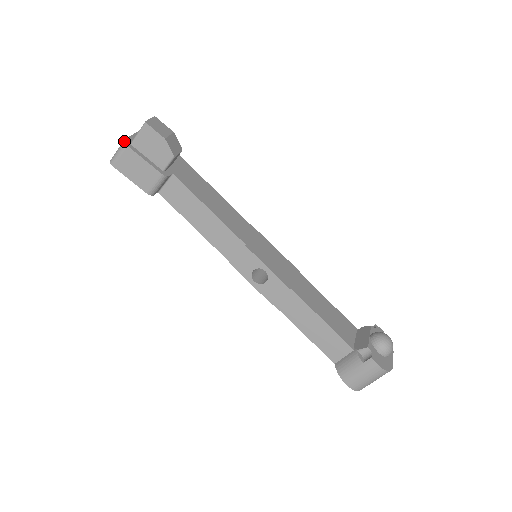
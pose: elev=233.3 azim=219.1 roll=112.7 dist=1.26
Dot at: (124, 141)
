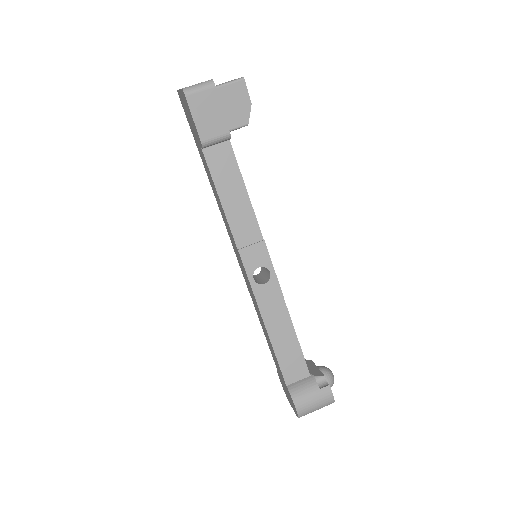
Dot at: occluded
